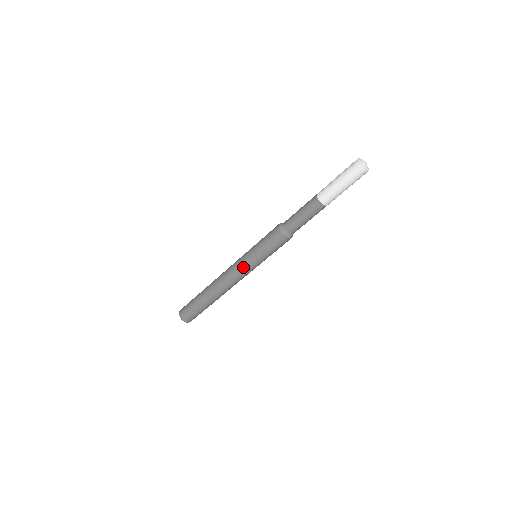
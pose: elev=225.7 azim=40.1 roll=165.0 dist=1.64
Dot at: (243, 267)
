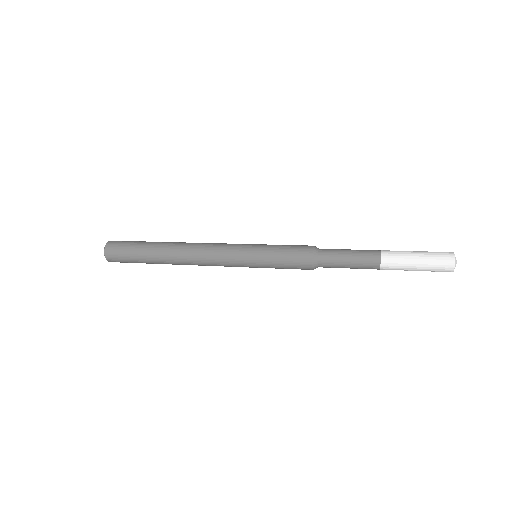
Dot at: occluded
